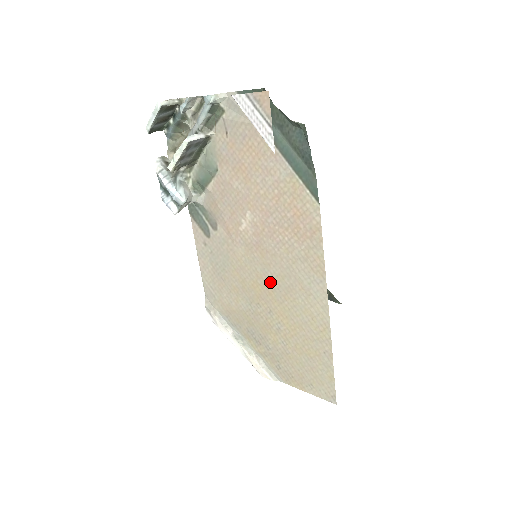
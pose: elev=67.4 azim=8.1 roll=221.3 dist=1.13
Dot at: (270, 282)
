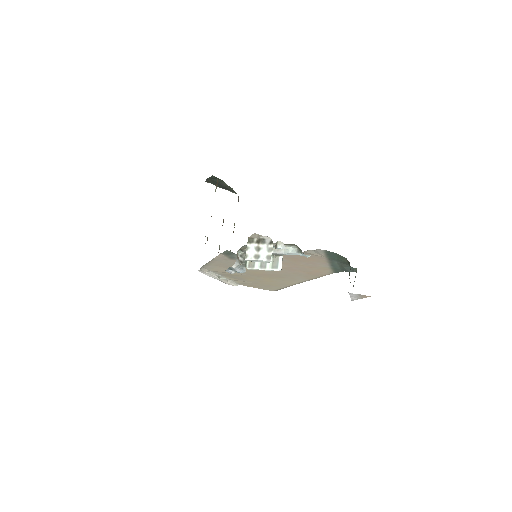
Dot at: (270, 274)
